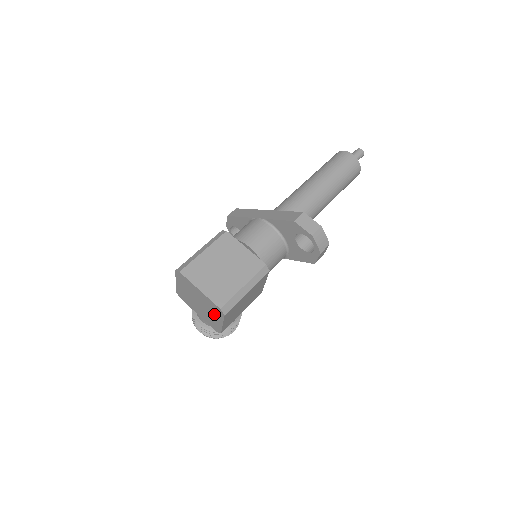
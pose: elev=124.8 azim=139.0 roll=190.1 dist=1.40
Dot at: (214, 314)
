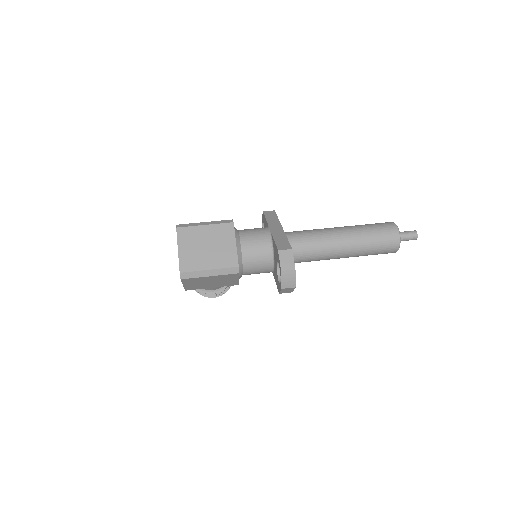
Dot at: occluded
